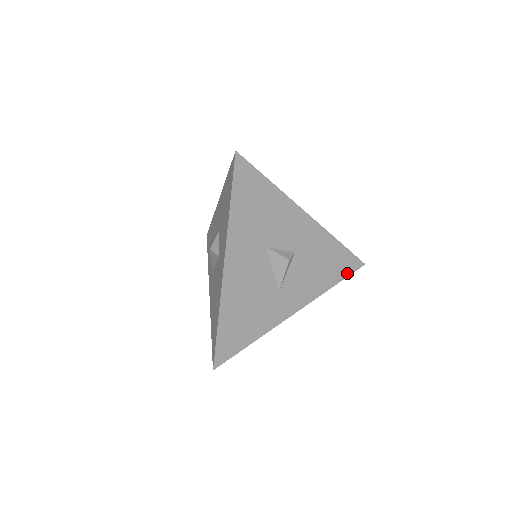
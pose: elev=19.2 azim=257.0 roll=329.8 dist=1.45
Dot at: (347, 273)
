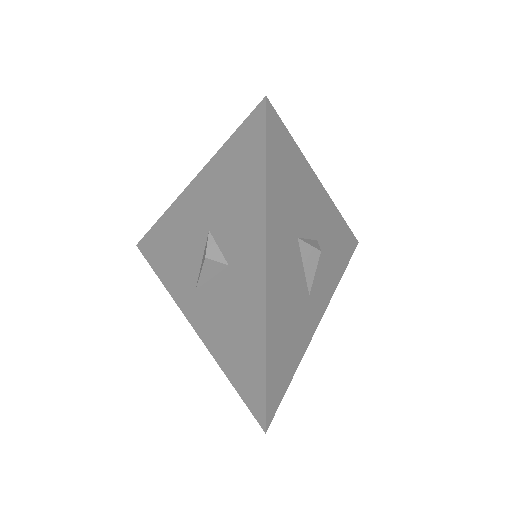
Dot at: (349, 256)
